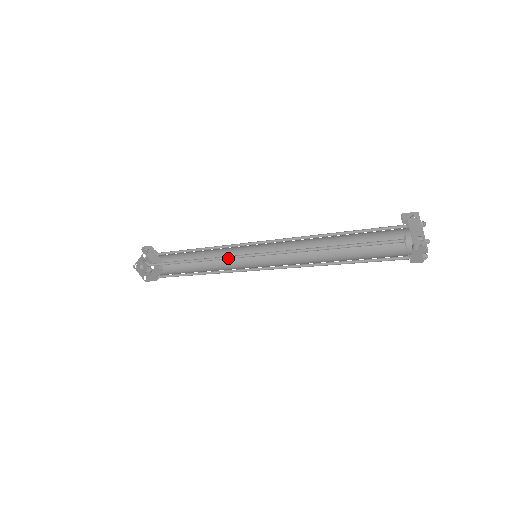
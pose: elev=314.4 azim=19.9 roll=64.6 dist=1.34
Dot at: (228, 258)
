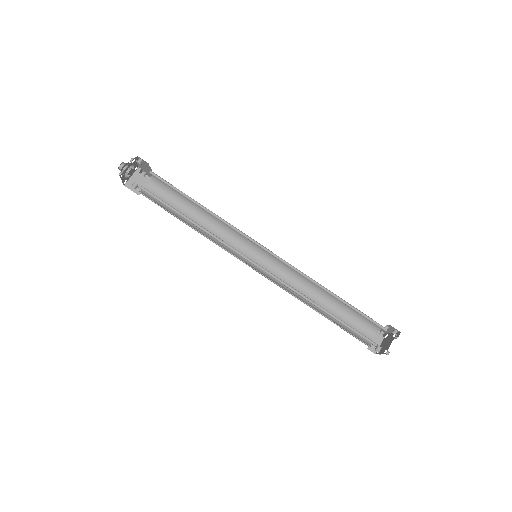
Dot at: (231, 248)
